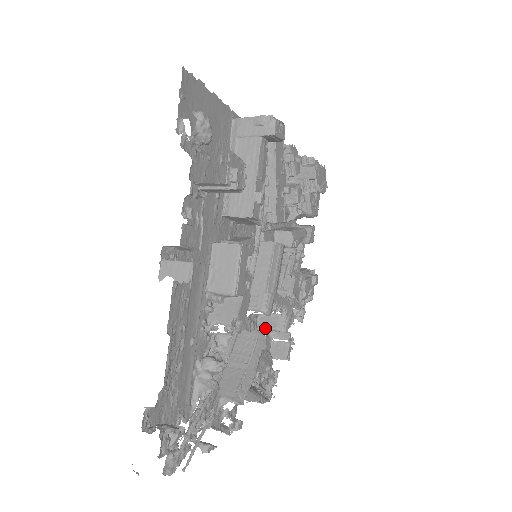
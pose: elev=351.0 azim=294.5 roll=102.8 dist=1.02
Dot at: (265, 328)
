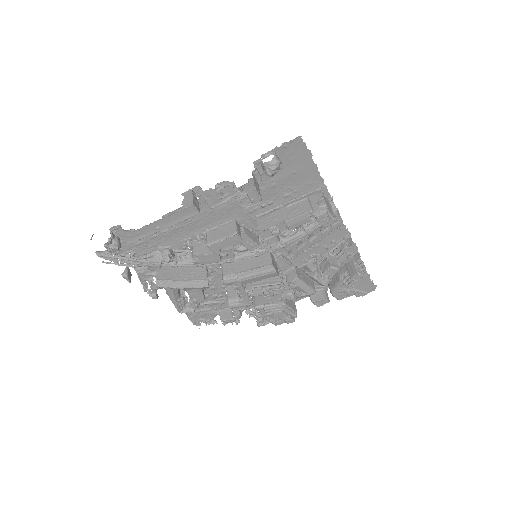
Dot at: occluded
